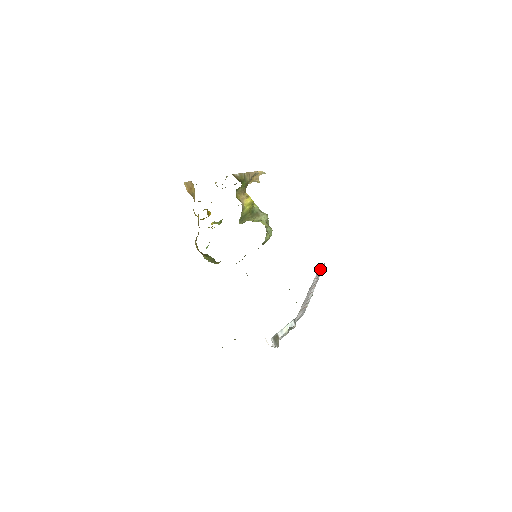
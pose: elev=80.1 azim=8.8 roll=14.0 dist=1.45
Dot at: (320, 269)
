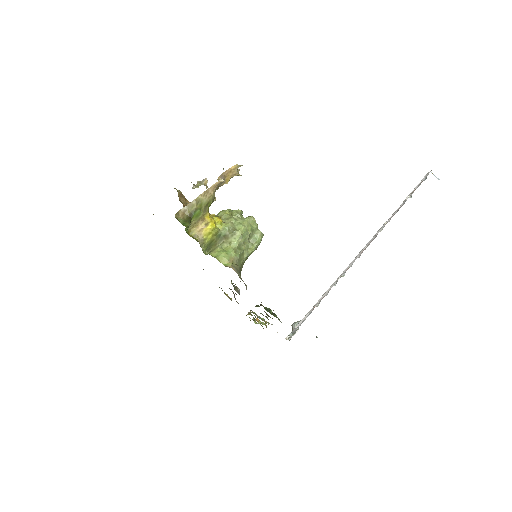
Dot at: occluded
